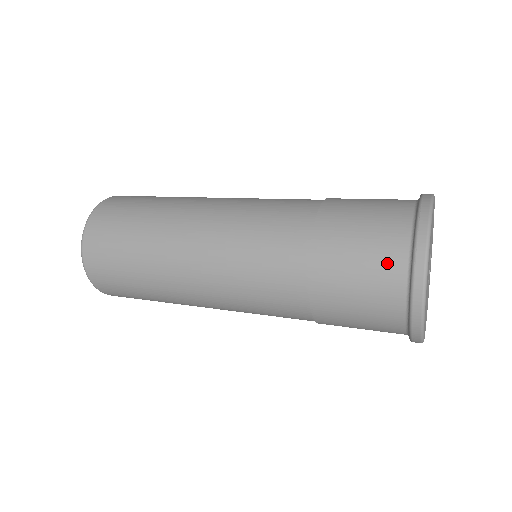
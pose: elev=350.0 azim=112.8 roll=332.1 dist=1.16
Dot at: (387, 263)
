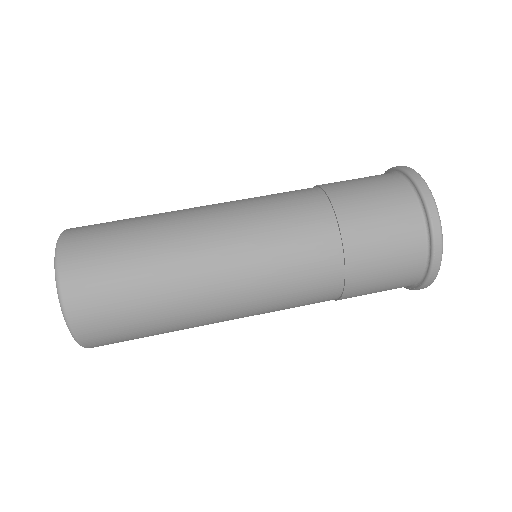
Dot at: (410, 261)
